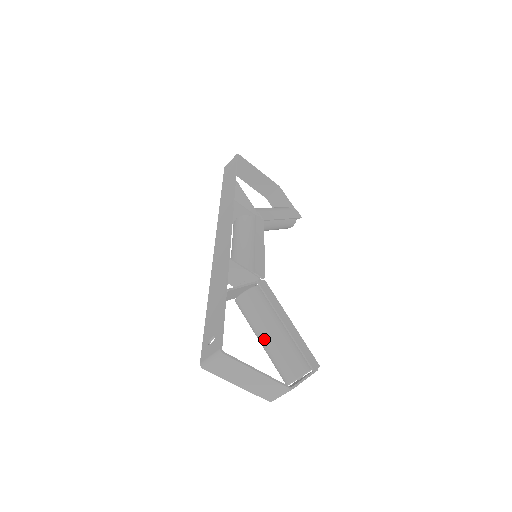
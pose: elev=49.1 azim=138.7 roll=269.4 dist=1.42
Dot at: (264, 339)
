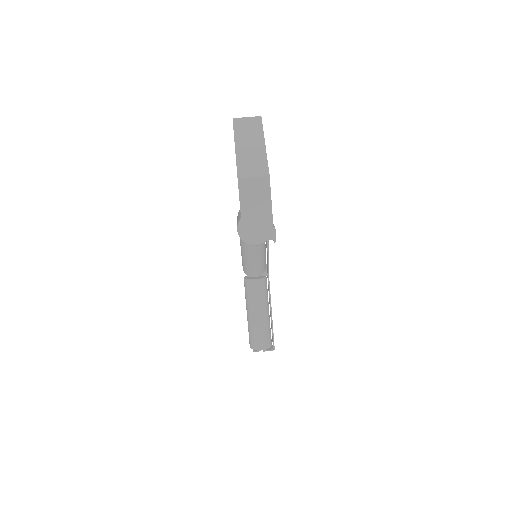
Dot at: occluded
